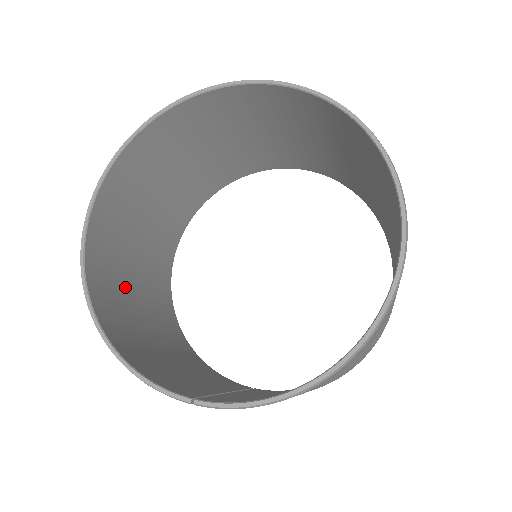
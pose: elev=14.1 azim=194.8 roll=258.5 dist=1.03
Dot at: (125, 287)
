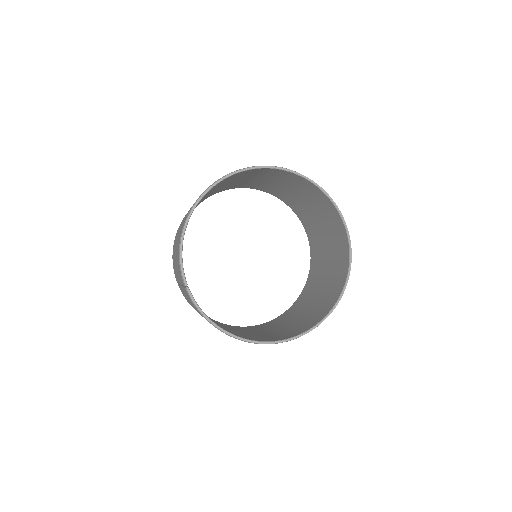
Dot at: occluded
